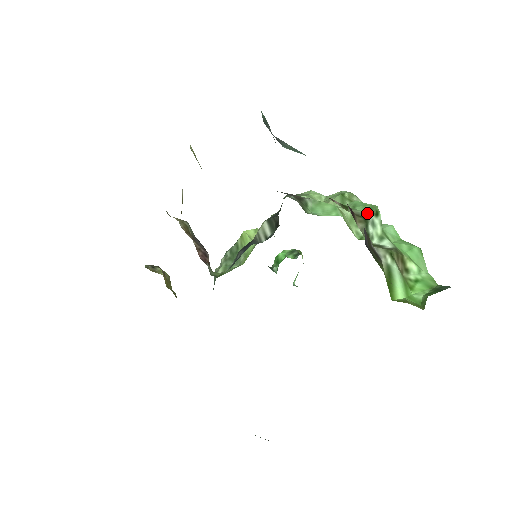
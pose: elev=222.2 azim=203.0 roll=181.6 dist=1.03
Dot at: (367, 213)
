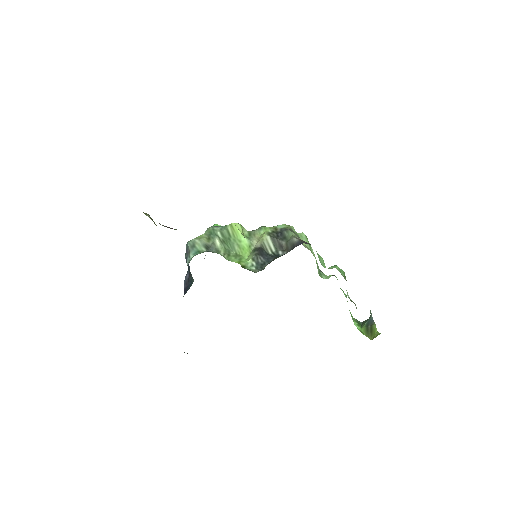
Dot at: (345, 278)
